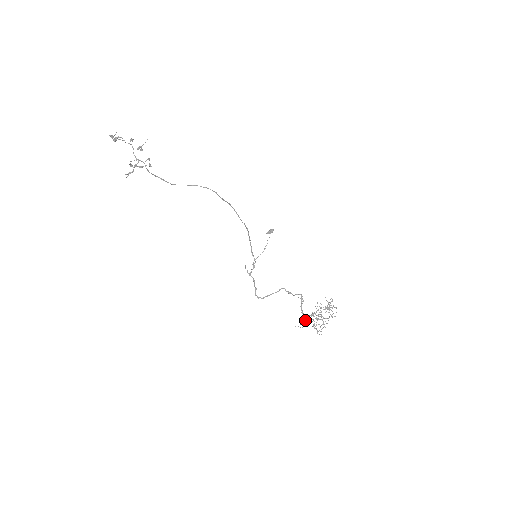
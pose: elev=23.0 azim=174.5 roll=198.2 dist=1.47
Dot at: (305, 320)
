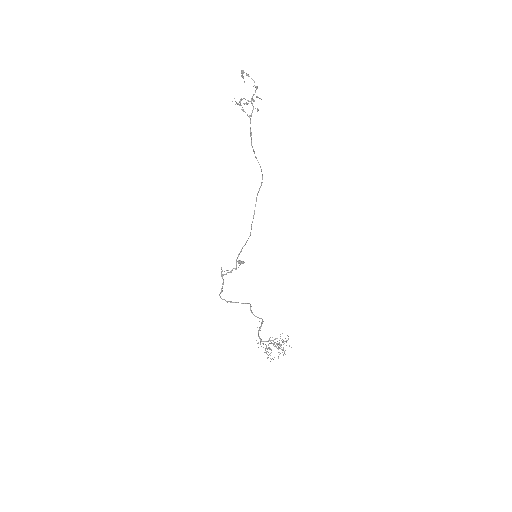
Dot at: occluded
